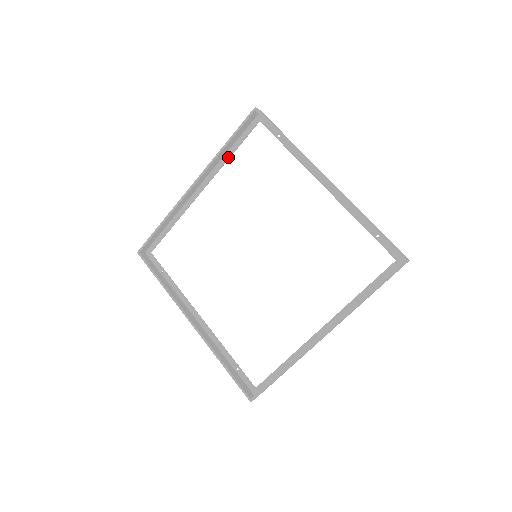
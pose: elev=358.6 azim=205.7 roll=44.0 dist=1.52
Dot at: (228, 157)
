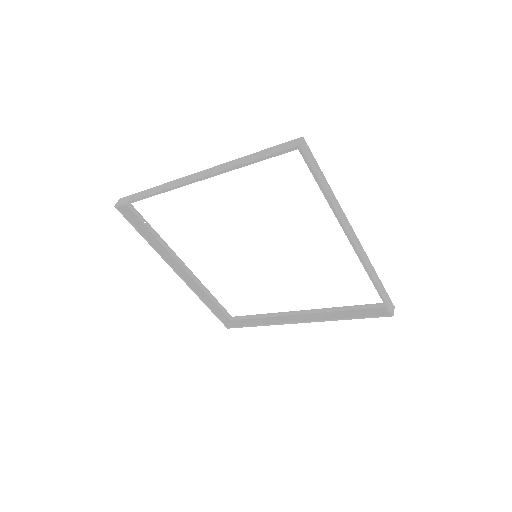
Dot at: occluded
